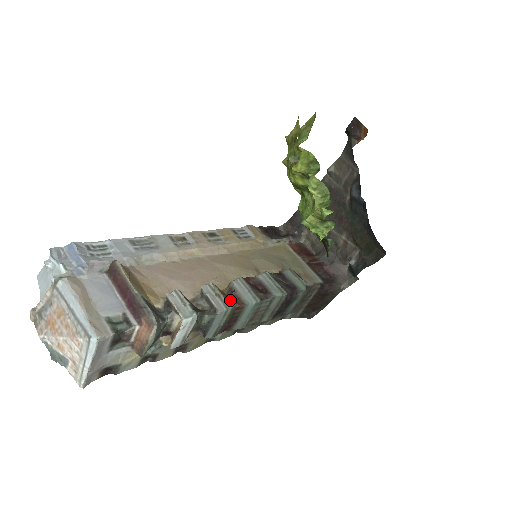
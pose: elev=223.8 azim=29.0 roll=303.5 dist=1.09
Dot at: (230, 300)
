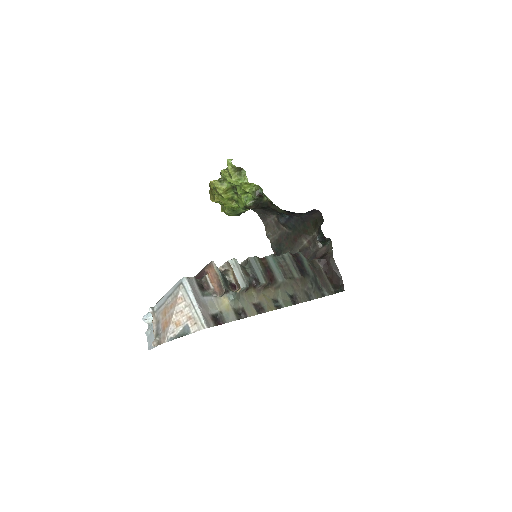
Dot at: occluded
